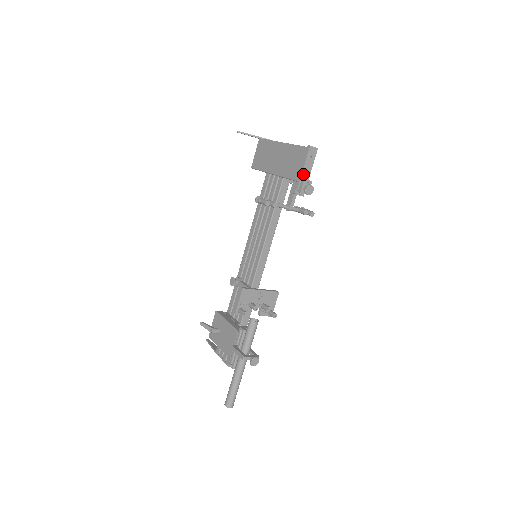
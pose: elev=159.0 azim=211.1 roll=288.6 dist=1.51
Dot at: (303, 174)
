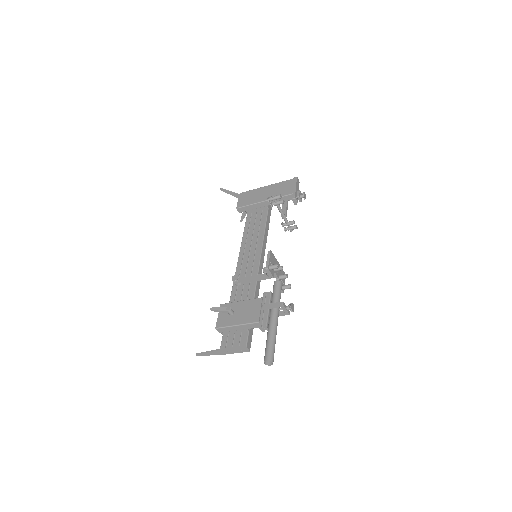
Dot at: (296, 190)
